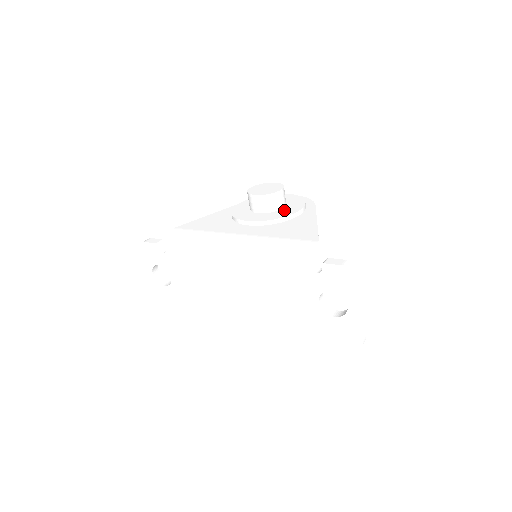
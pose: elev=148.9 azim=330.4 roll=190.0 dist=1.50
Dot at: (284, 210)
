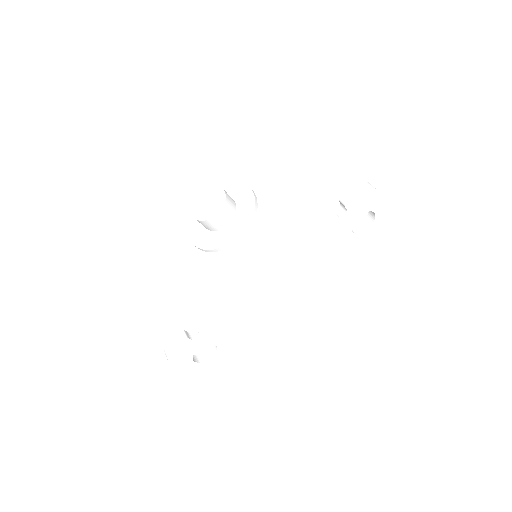
Dot at: (241, 203)
